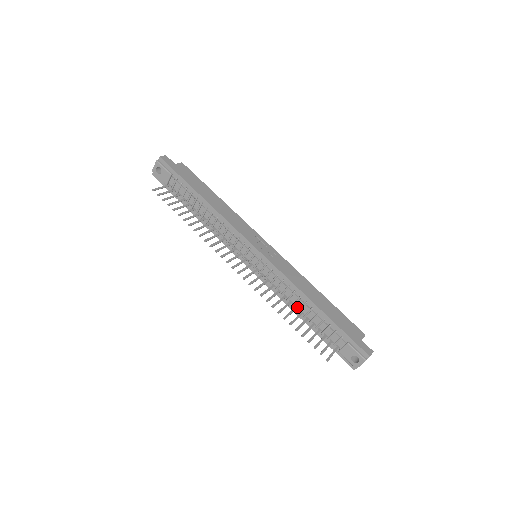
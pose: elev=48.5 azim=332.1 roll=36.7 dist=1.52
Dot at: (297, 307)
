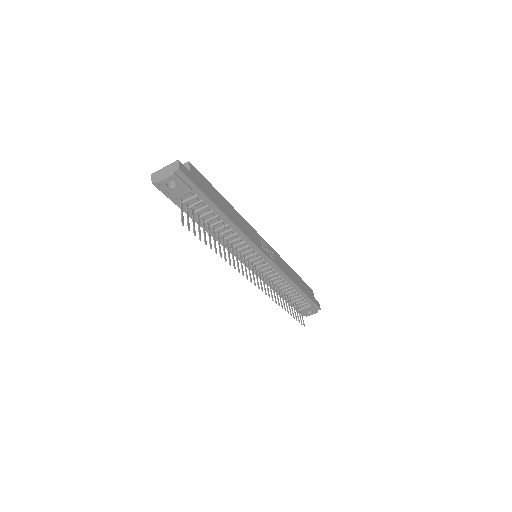
Dot at: (281, 290)
